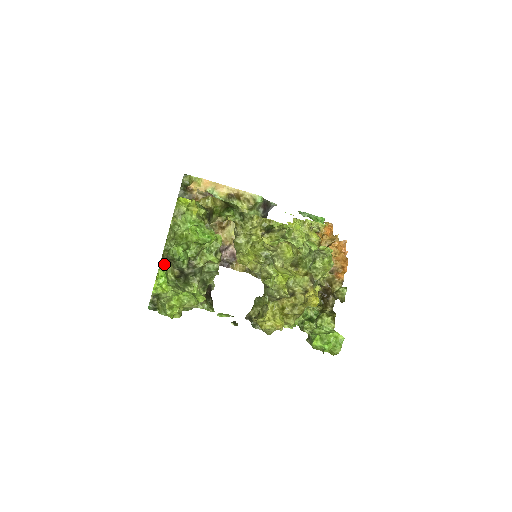
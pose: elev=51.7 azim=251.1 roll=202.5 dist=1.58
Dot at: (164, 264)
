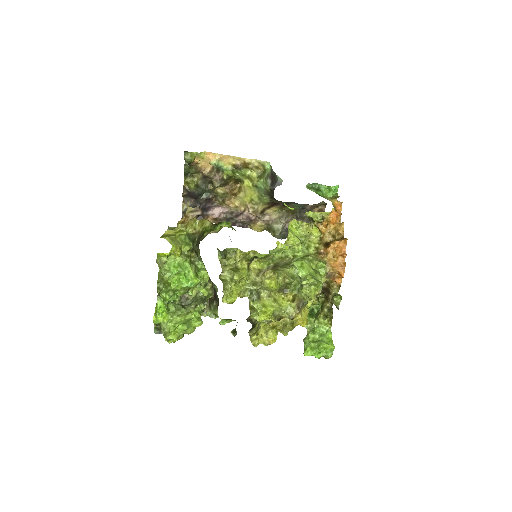
Dot at: occluded
